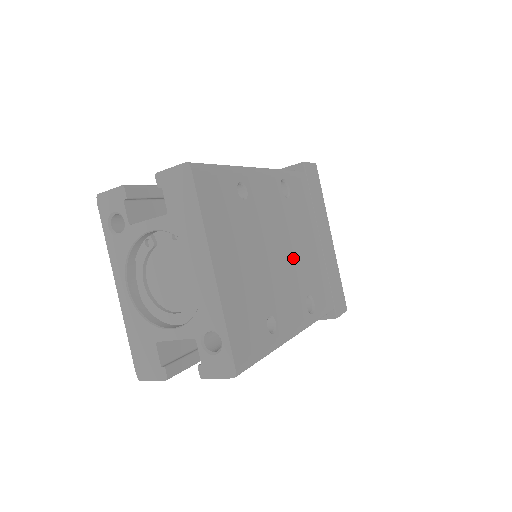
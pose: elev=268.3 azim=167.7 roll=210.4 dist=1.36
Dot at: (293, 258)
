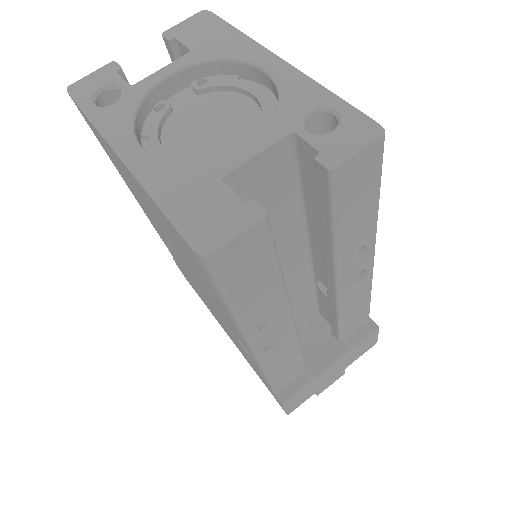
Dot at: occluded
